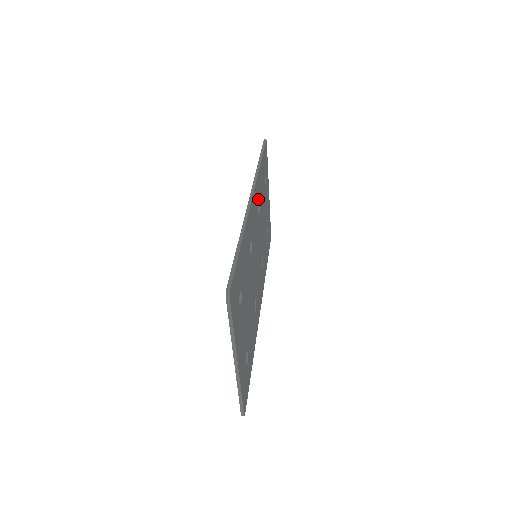
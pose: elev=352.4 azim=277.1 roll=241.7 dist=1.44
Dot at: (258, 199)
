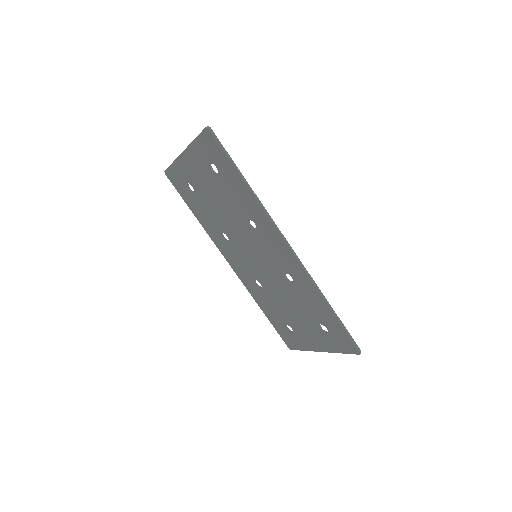
Dot at: (258, 221)
